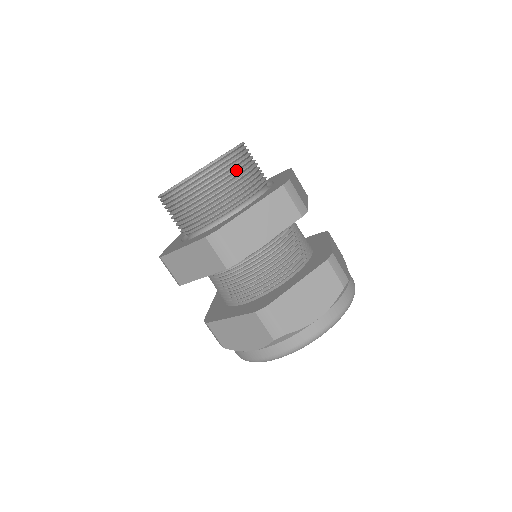
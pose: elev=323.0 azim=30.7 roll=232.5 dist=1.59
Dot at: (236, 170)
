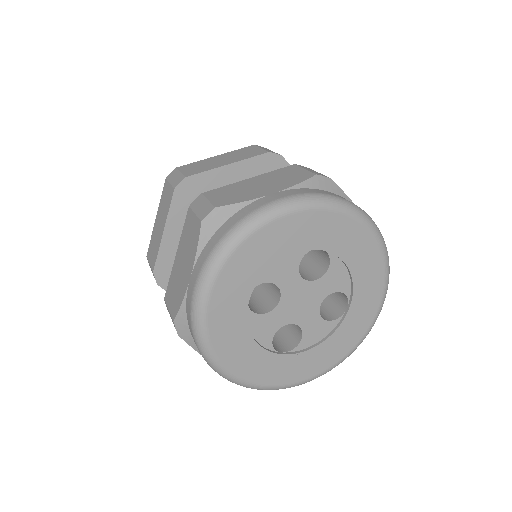
Dot at: occluded
